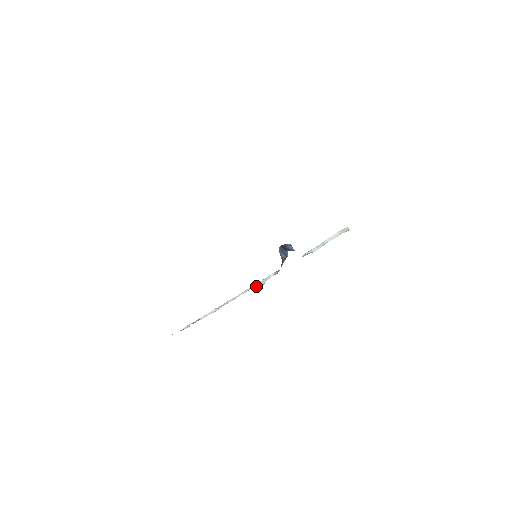
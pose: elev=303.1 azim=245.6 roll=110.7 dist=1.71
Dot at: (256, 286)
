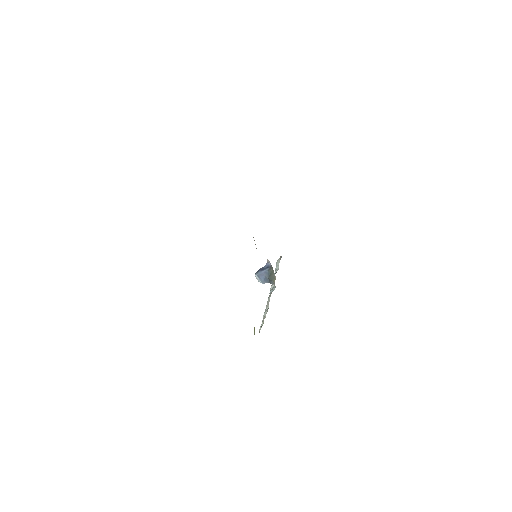
Dot at: (272, 291)
